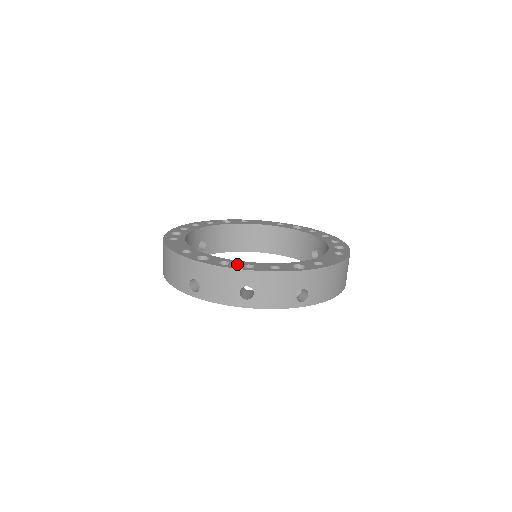
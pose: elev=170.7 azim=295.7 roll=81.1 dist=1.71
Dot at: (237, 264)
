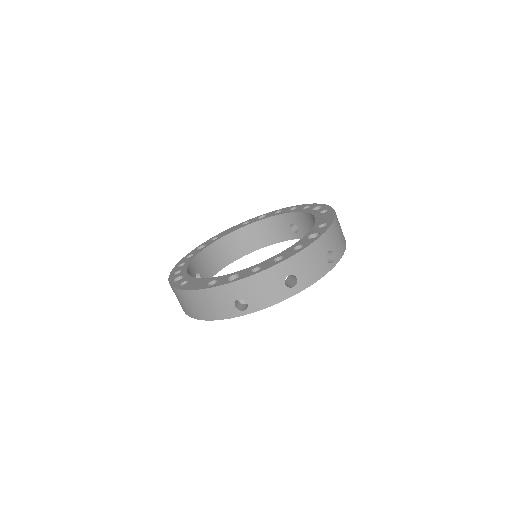
Dot at: (267, 263)
